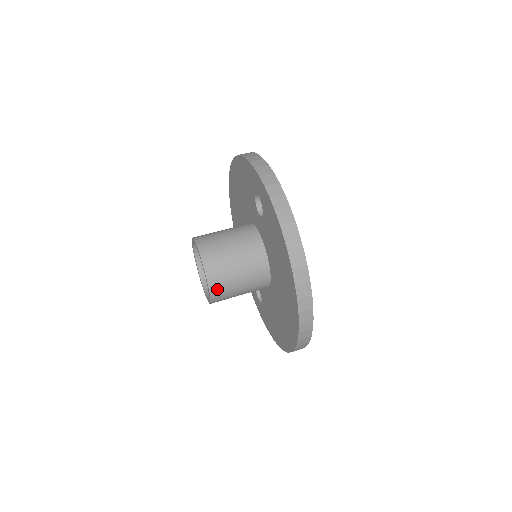
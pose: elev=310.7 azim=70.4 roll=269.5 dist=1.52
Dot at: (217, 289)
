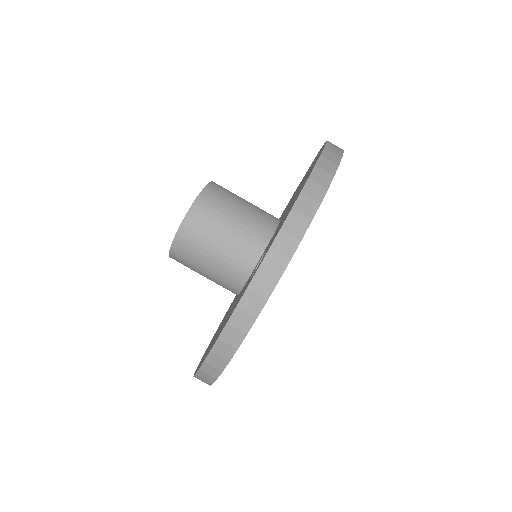
Dot at: (178, 261)
